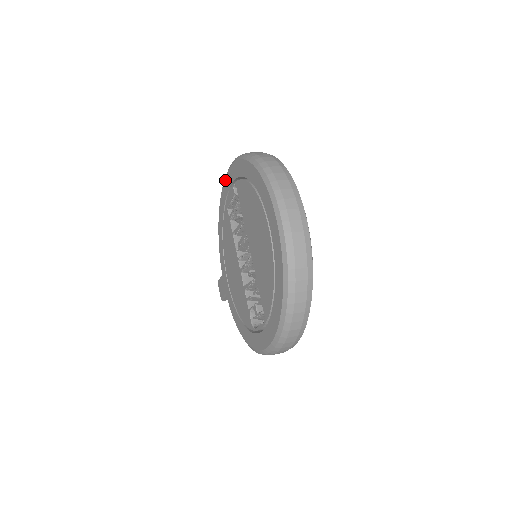
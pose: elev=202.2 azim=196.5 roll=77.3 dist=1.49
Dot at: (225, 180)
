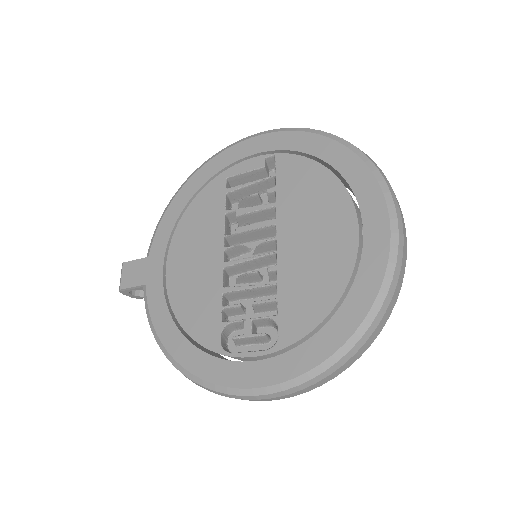
Dot at: (242, 143)
